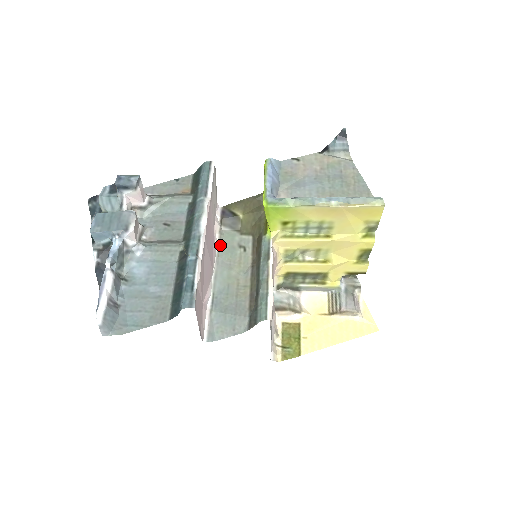
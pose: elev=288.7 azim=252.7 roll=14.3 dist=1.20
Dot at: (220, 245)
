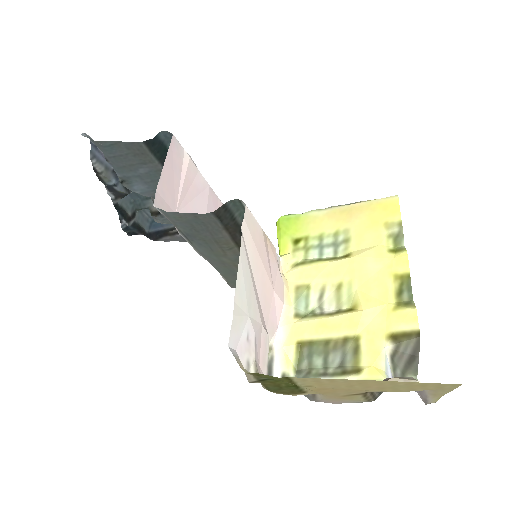
Dot at: (222, 275)
